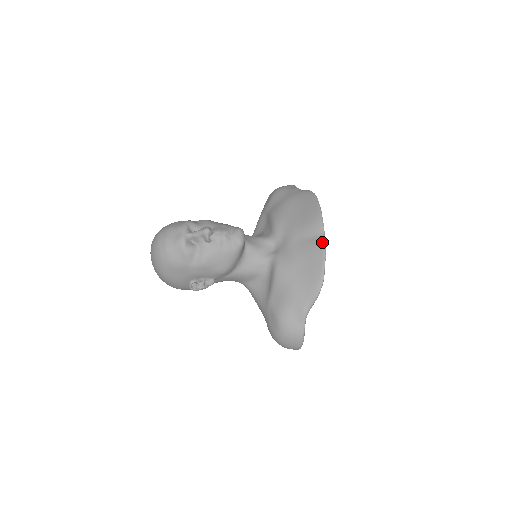
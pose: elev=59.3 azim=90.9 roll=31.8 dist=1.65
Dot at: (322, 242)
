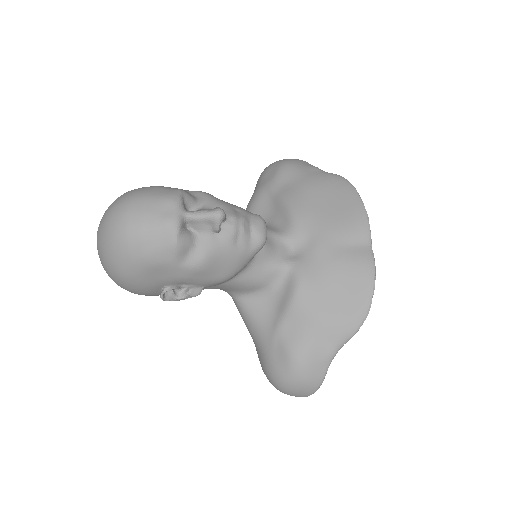
Dot at: (371, 256)
